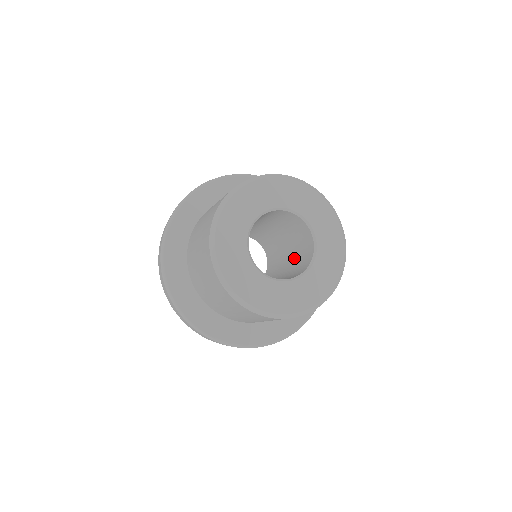
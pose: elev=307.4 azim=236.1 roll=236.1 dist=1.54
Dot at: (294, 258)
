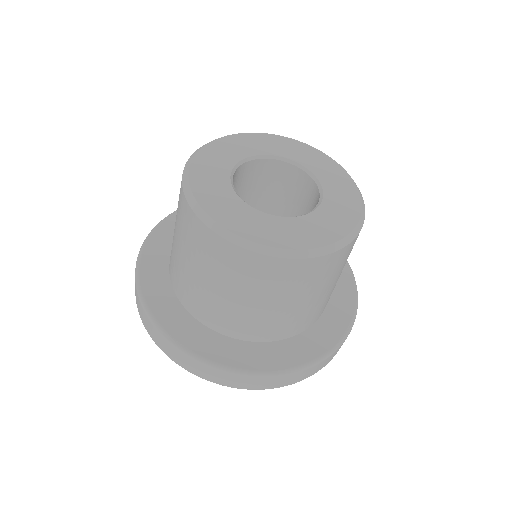
Dot at: occluded
